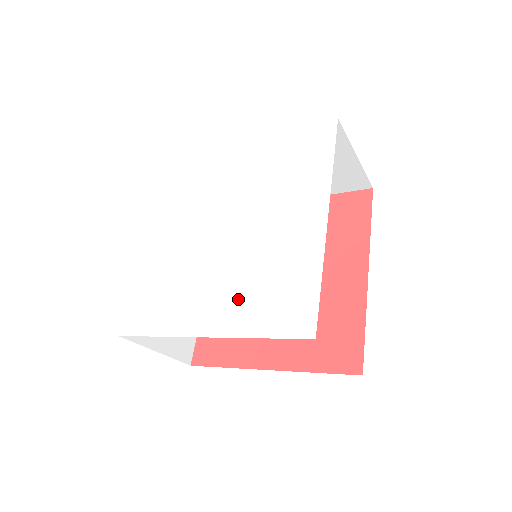
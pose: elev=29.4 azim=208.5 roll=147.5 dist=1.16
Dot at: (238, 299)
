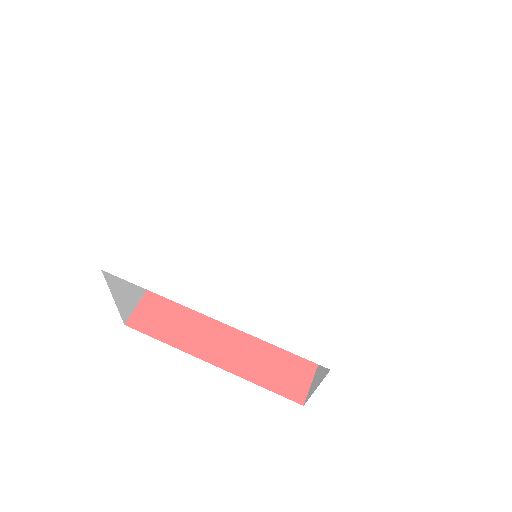
Dot at: (260, 297)
